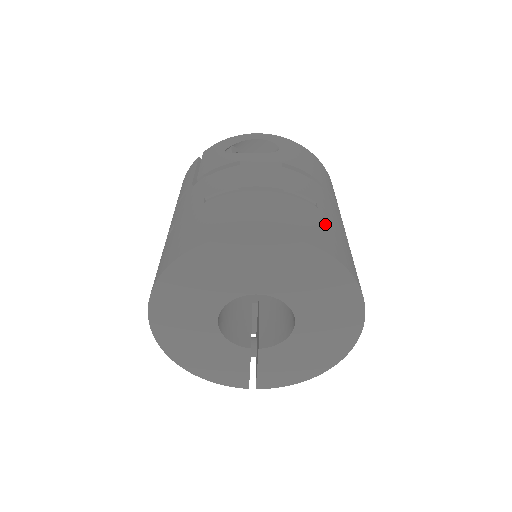
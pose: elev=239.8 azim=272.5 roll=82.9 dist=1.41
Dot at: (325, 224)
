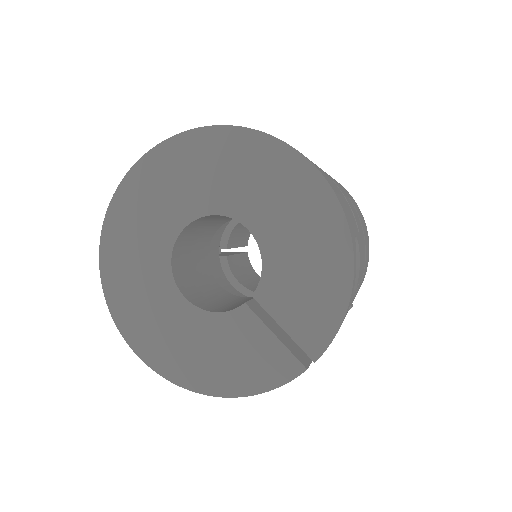
Dot at: occluded
